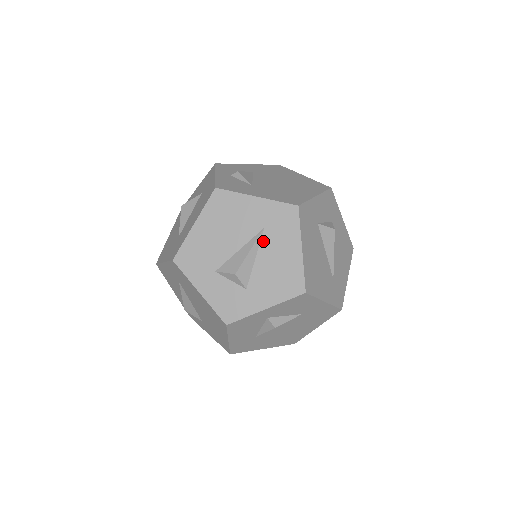
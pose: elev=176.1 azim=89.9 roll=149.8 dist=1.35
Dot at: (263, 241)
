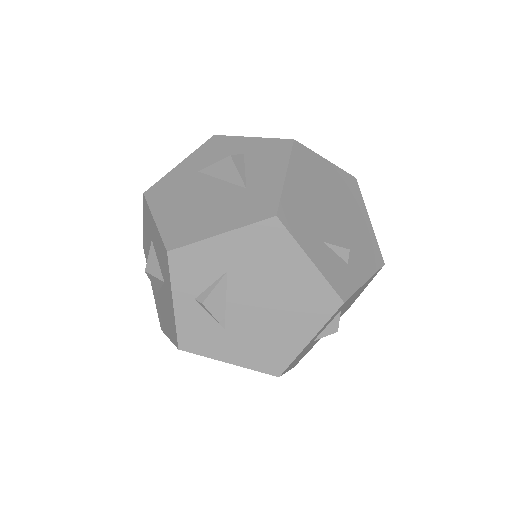
Dot at: occluded
